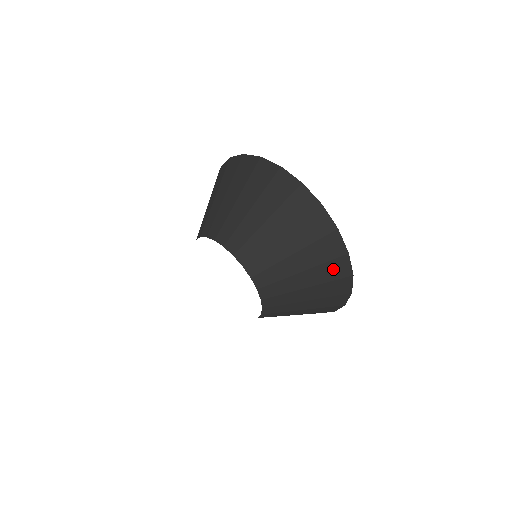
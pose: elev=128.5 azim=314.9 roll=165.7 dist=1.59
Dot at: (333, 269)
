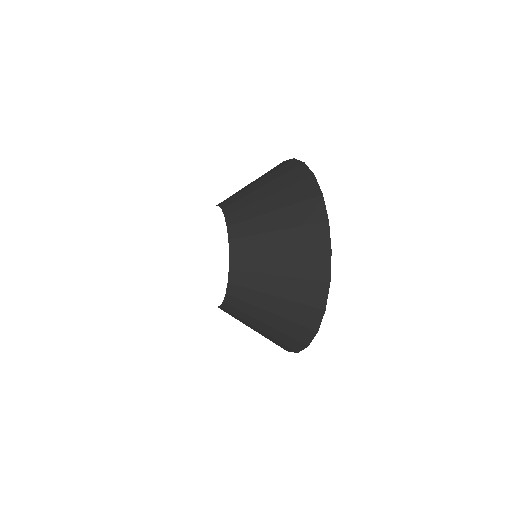
Dot at: (300, 191)
